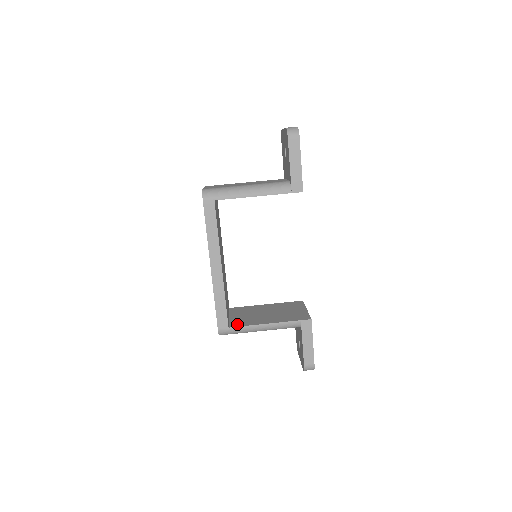
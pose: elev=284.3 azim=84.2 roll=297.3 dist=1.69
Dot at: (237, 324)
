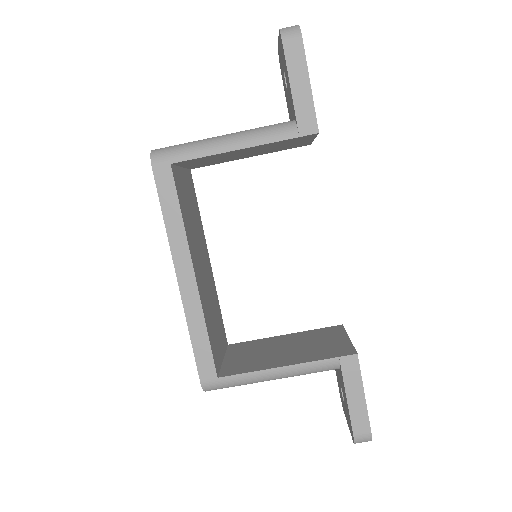
Dot at: (232, 370)
